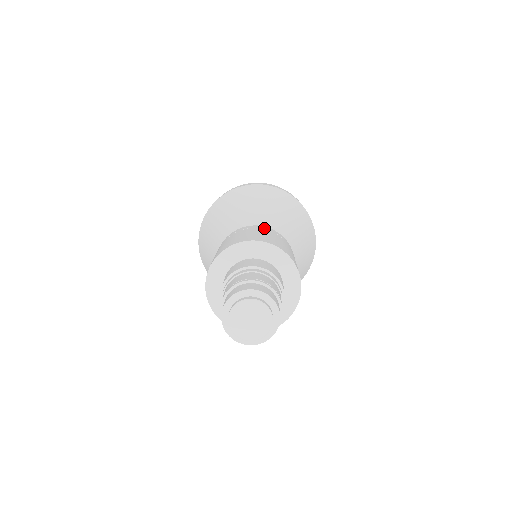
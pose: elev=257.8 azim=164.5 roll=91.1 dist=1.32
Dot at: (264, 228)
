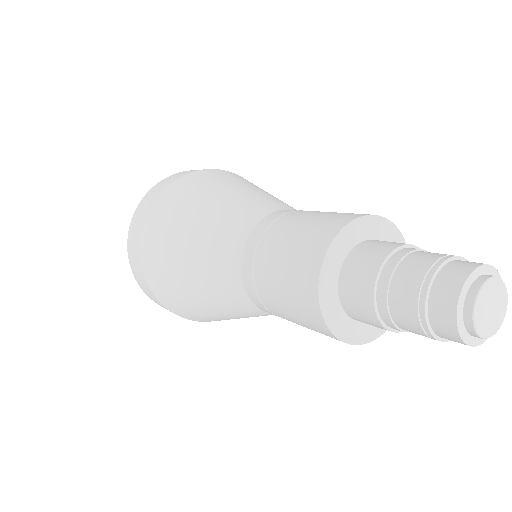
Dot at: occluded
